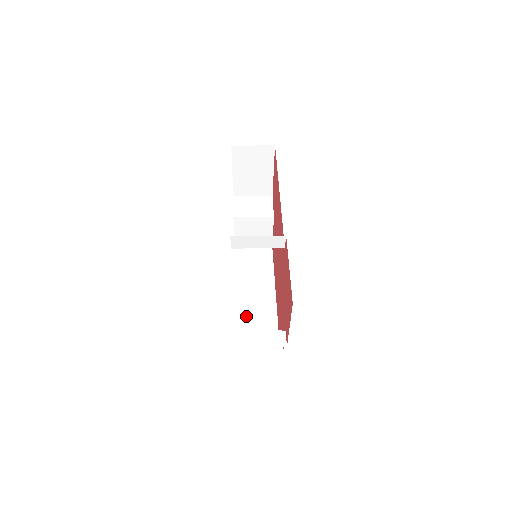
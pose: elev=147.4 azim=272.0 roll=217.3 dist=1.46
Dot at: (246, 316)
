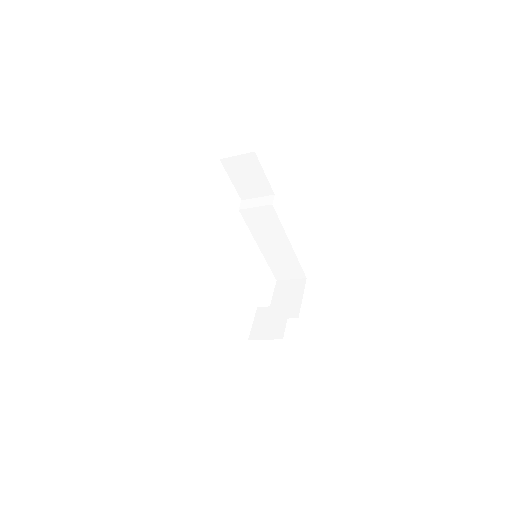
Dot at: occluded
